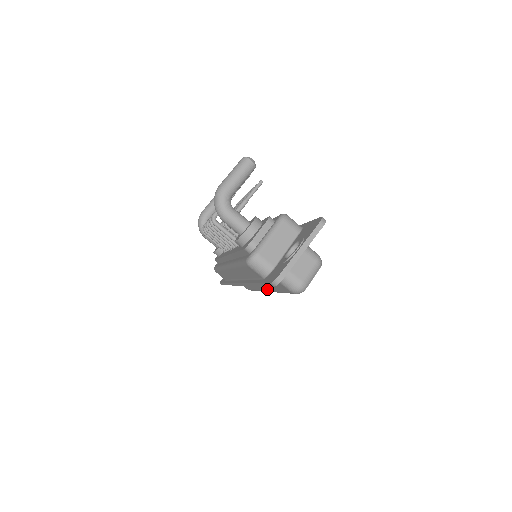
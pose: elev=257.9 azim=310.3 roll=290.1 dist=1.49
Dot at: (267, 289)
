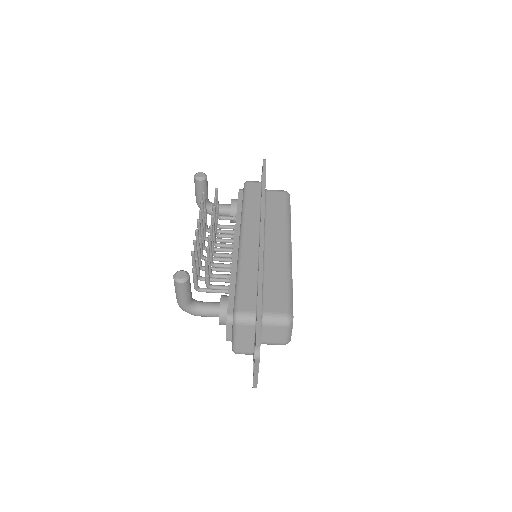
Dot at: occluded
